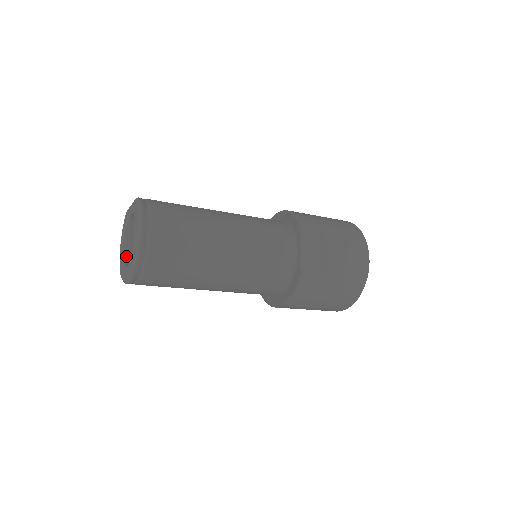
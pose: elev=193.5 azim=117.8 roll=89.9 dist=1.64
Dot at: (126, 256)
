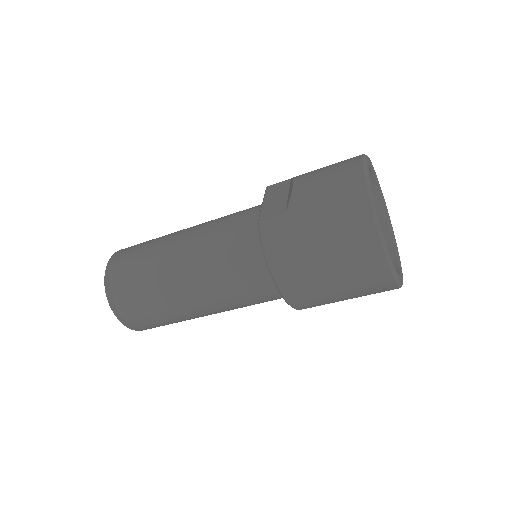
Dot at: occluded
